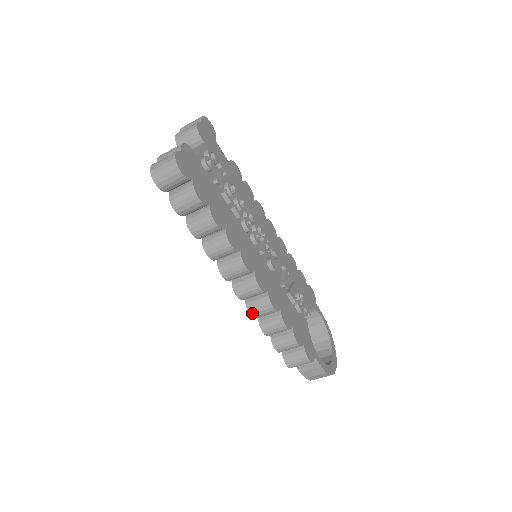
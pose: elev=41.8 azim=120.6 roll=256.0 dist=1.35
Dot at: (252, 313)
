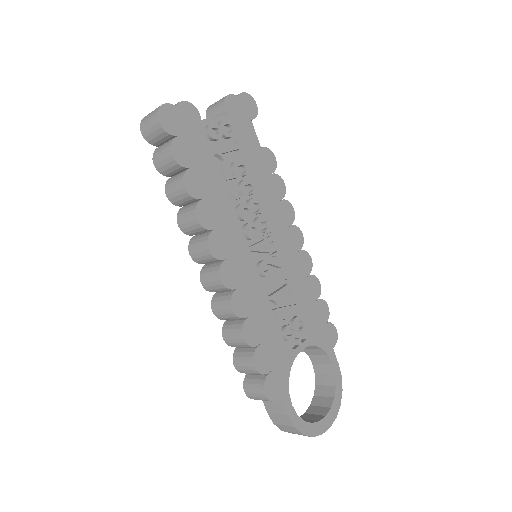
Dot at: (214, 310)
